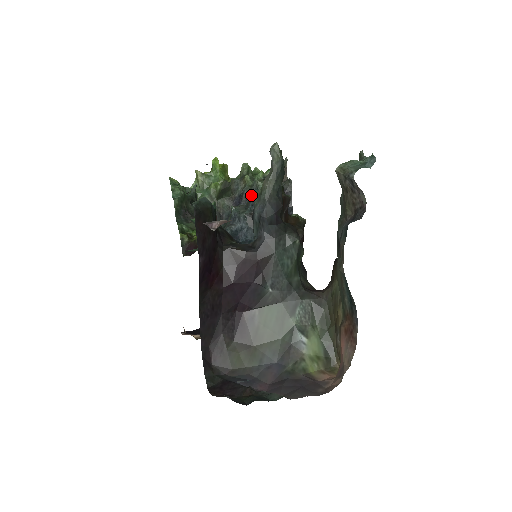
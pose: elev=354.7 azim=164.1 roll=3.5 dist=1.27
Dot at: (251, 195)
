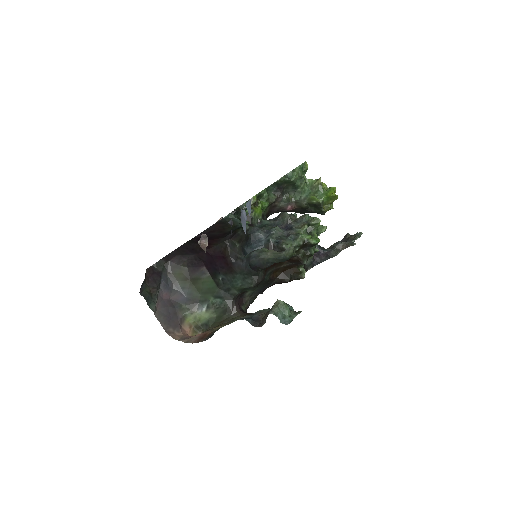
Dot at: (289, 237)
